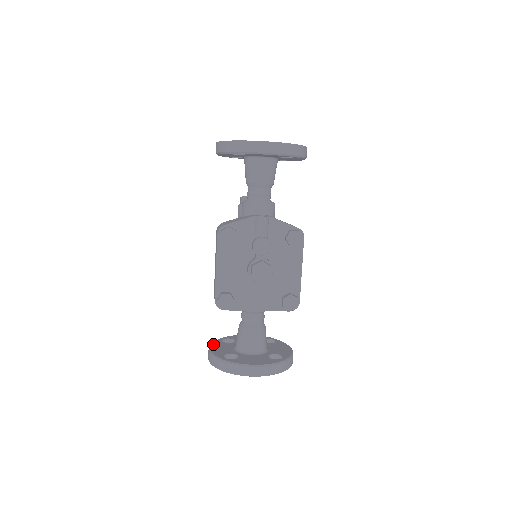
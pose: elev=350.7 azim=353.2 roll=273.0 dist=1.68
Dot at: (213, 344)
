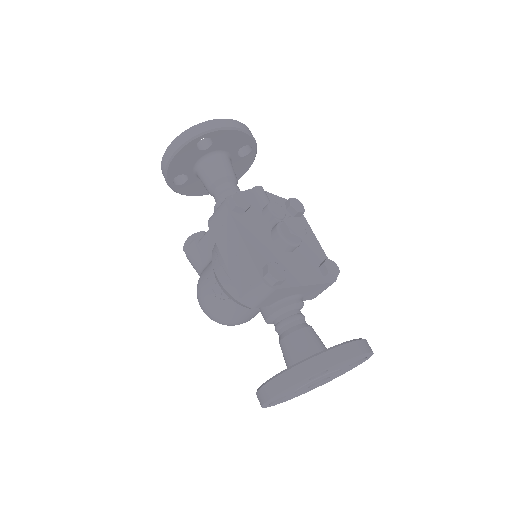
Dot at: occluded
